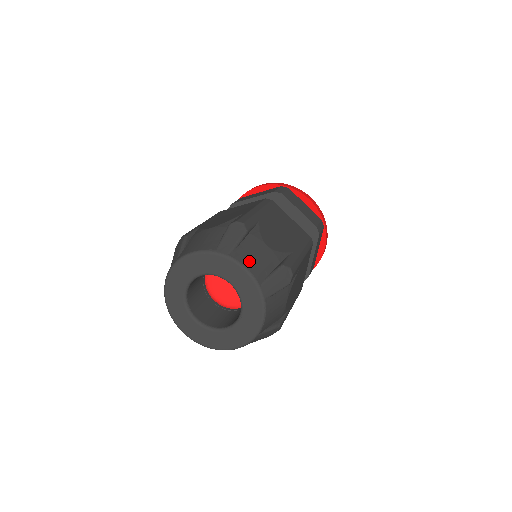
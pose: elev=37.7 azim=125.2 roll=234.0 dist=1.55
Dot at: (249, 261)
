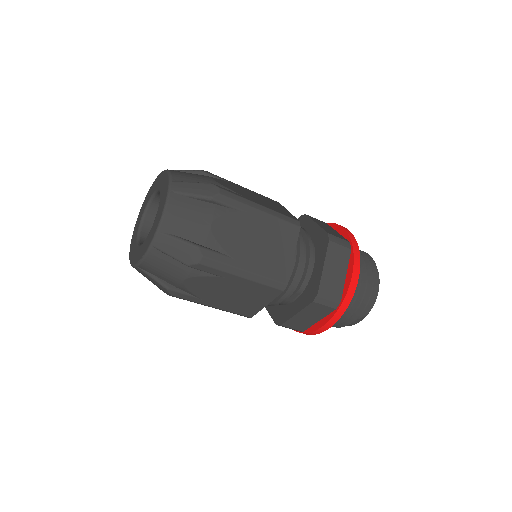
Dot at: (179, 172)
